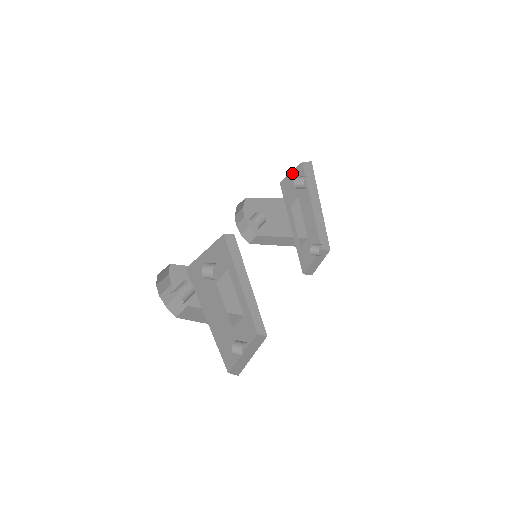
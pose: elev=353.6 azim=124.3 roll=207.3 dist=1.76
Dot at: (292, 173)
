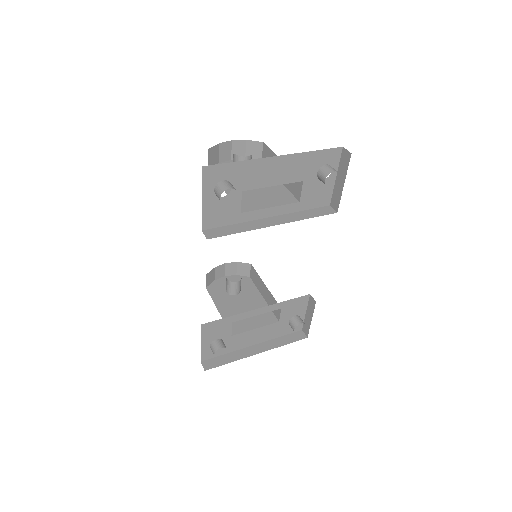
Dot at: (204, 198)
